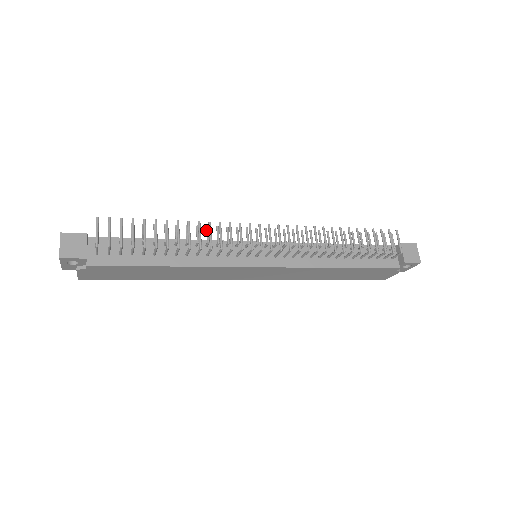
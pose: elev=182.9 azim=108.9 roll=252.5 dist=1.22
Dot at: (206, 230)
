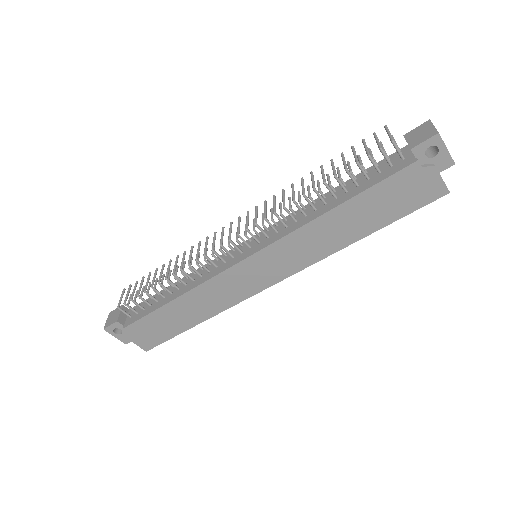
Dot at: occluded
